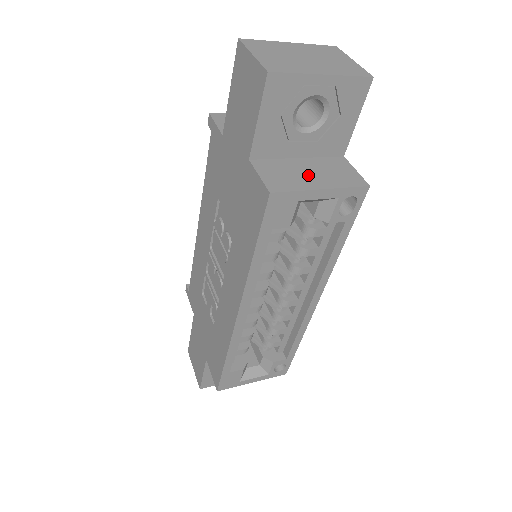
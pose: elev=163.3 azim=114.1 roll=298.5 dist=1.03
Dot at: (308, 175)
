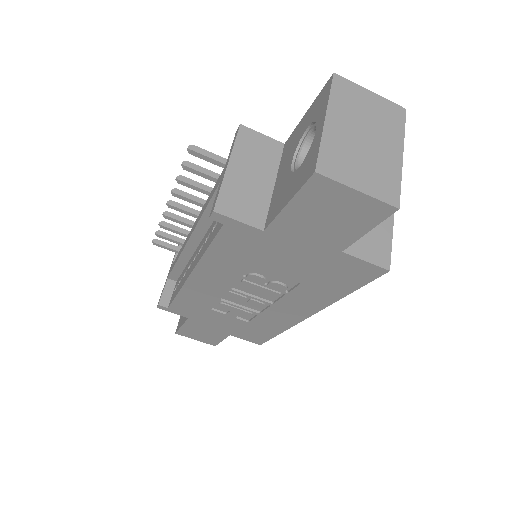
Dot at: occluded
